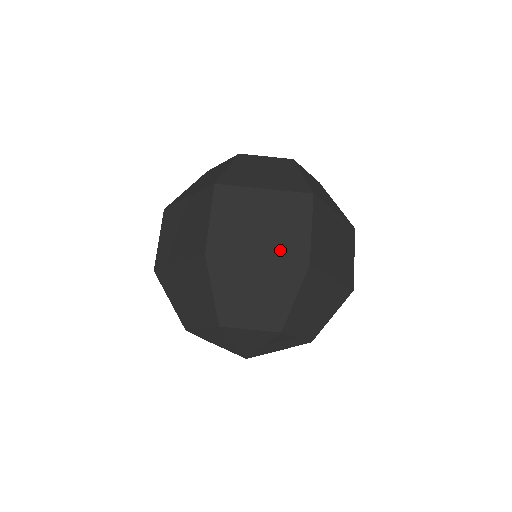
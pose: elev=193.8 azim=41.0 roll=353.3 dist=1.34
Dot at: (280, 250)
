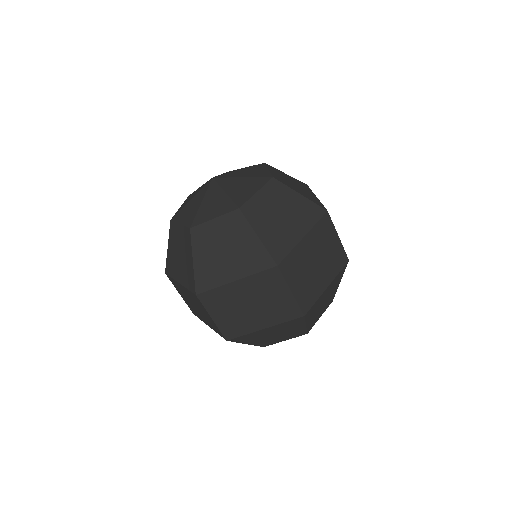
Dot at: (277, 316)
